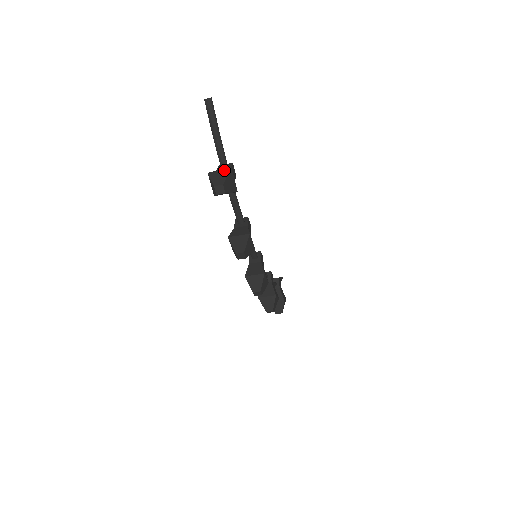
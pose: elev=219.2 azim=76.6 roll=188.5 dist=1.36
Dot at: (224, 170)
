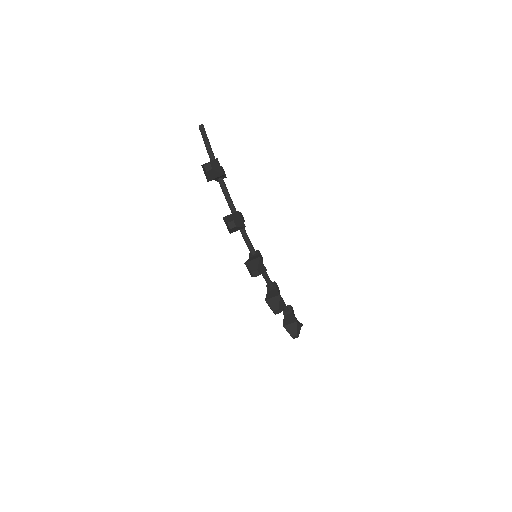
Dot at: (212, 160)
